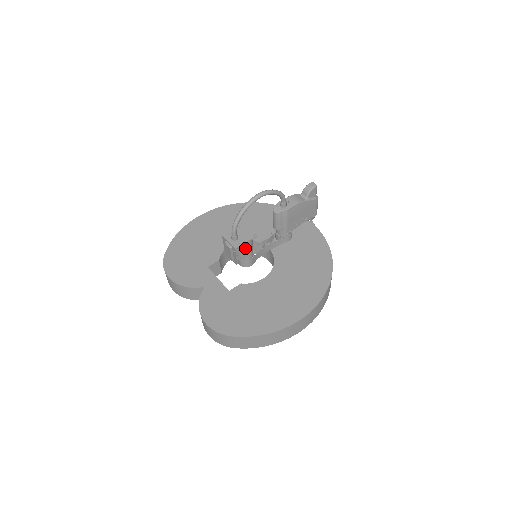
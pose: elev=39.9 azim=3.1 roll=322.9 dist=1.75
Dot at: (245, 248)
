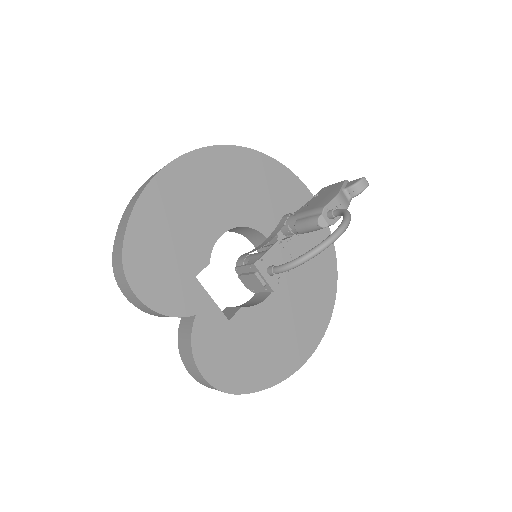
Dot at: occluded
